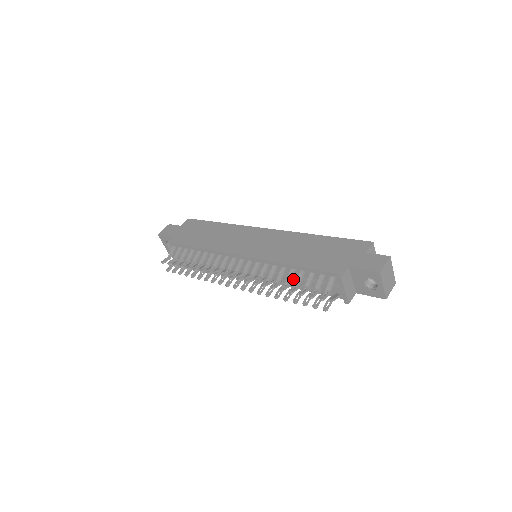
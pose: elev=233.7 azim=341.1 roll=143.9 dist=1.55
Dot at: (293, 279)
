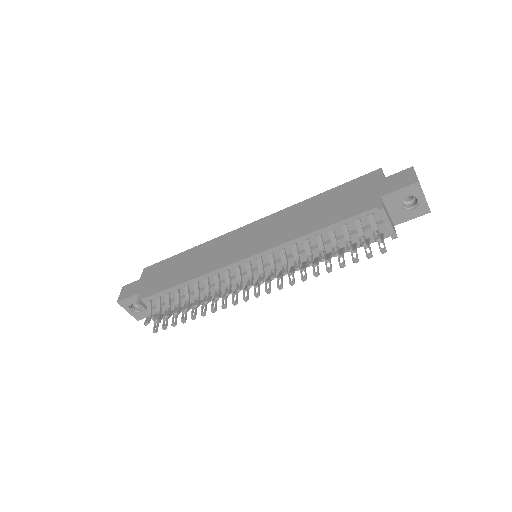
Dot at: occluded
